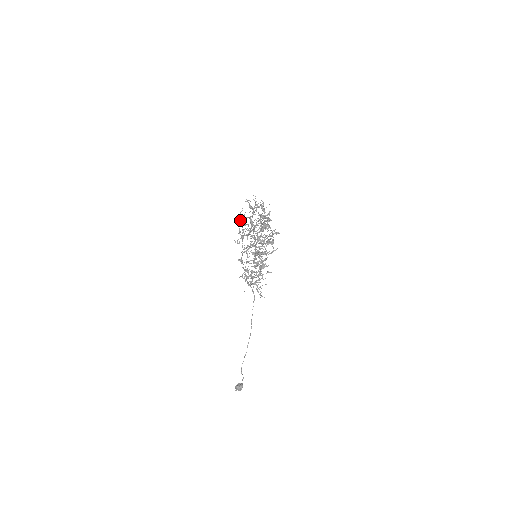
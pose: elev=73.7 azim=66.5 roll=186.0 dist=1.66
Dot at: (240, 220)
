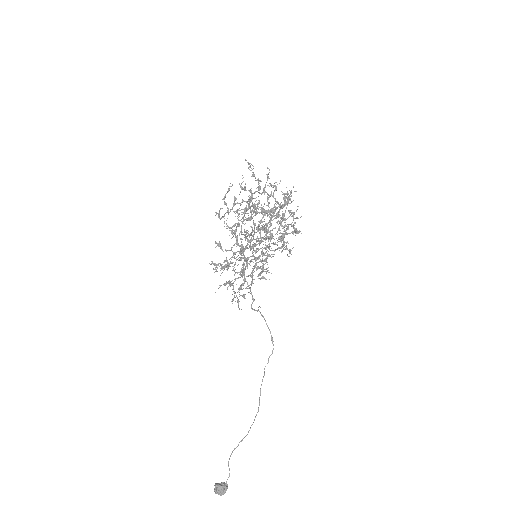
Dot at: occluded
